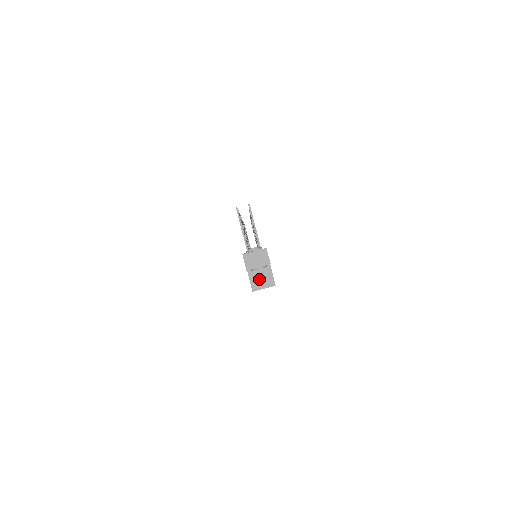
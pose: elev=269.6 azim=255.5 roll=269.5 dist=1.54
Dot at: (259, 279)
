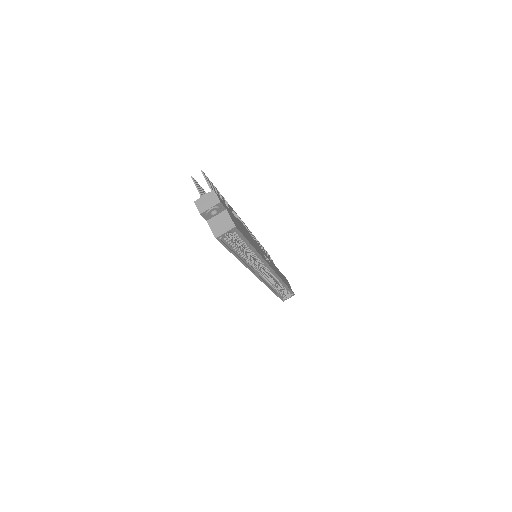
Dot at: (219, 225)
